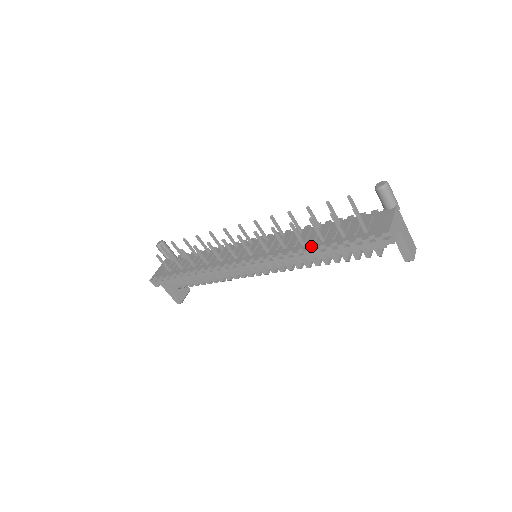
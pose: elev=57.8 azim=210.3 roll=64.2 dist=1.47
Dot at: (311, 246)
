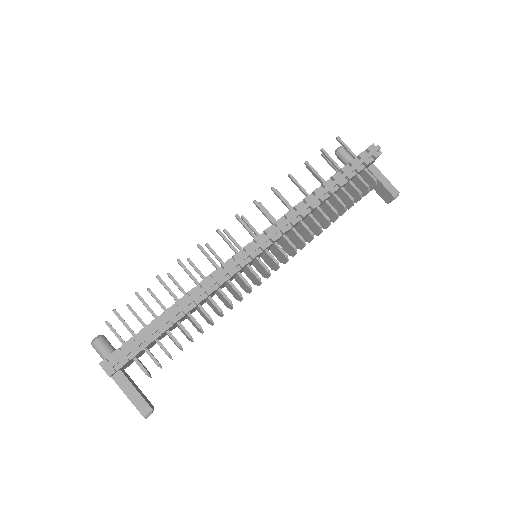
Dot at: (317, 188)
